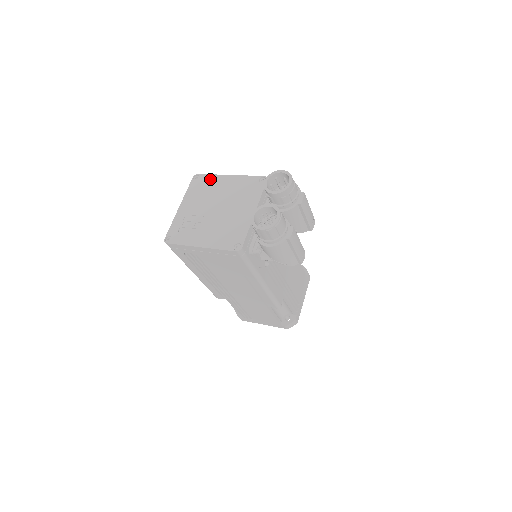
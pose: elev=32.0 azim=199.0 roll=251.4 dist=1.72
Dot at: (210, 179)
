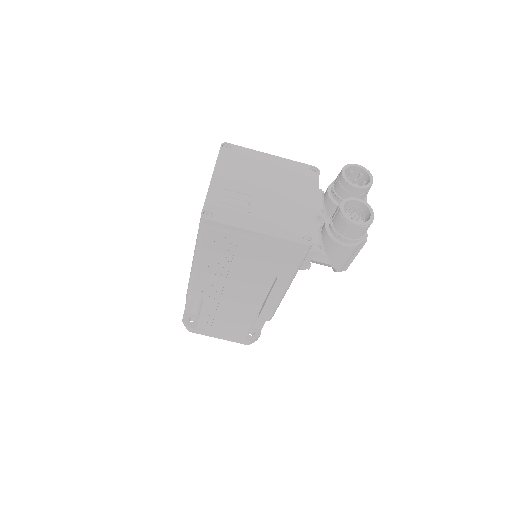
Dot at: (247, 153)
